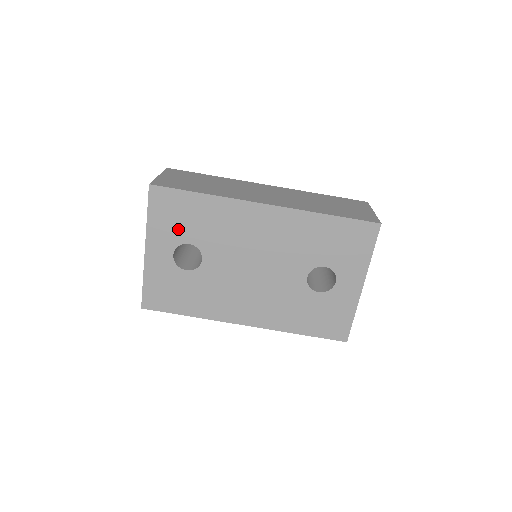
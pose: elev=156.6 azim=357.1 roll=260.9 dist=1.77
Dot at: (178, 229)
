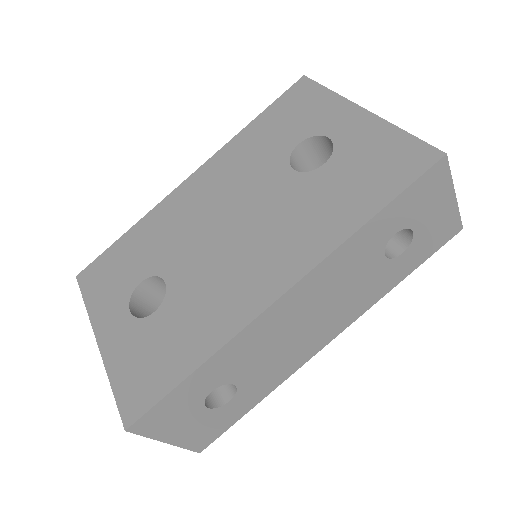
Dot at: (121, 282)
